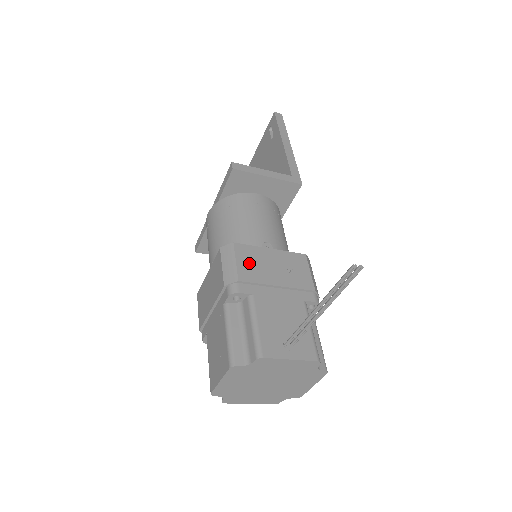
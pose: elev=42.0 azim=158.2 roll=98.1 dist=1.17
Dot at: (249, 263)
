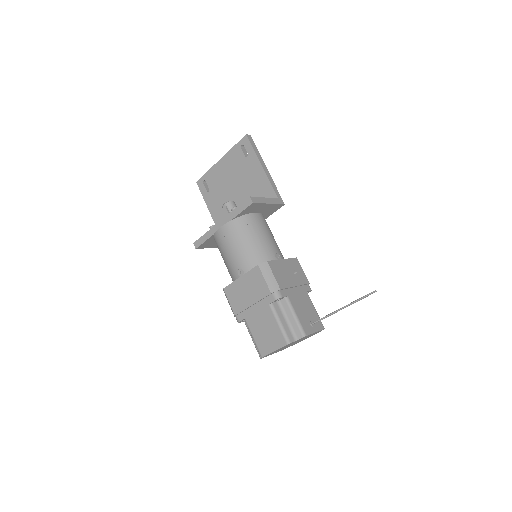
Dot at: (279, 274)
